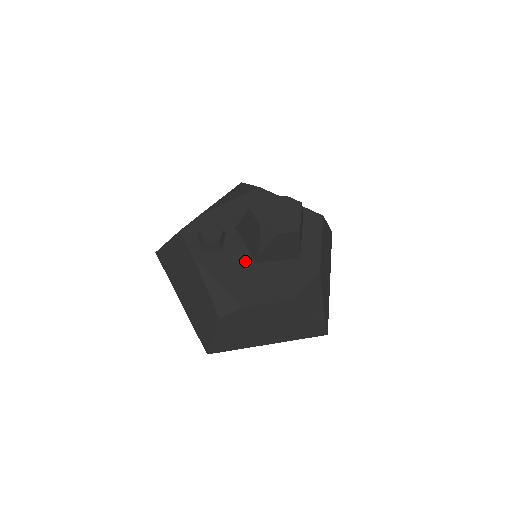
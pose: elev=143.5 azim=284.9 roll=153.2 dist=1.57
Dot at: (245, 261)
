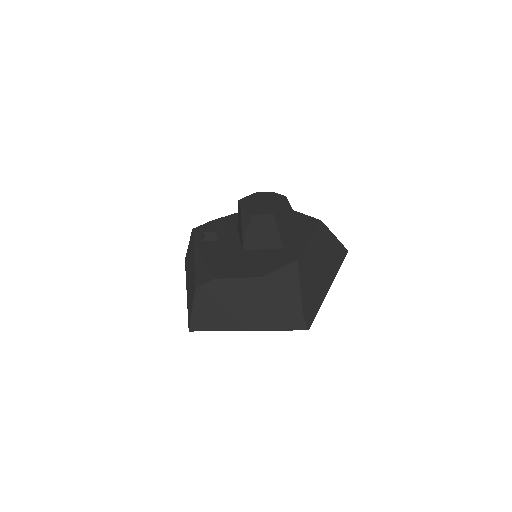
Dot at: (234, 248)
